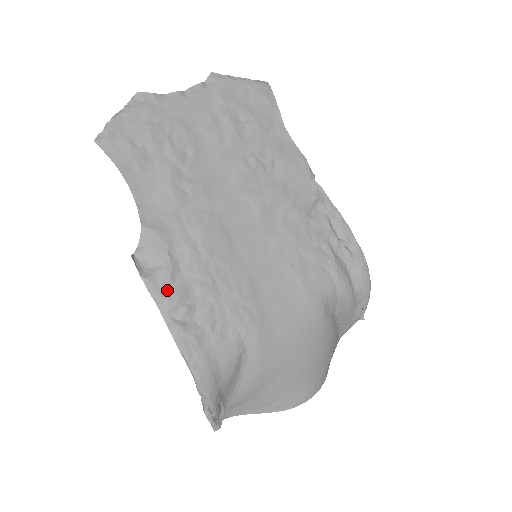
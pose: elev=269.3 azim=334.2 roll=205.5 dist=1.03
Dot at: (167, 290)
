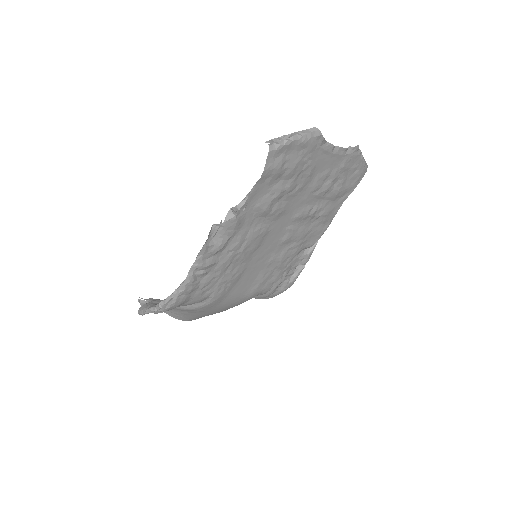
Dot at: (208, 257)
